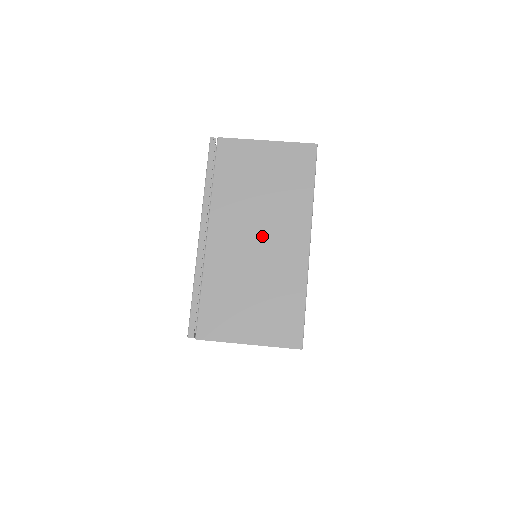
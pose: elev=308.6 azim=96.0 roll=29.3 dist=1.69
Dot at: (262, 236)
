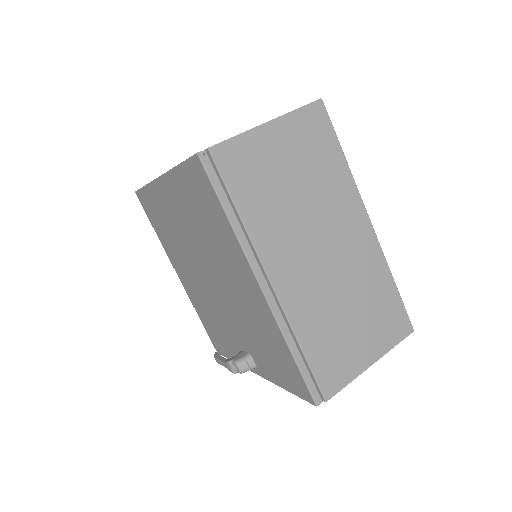
Dot at: (326, 245)
